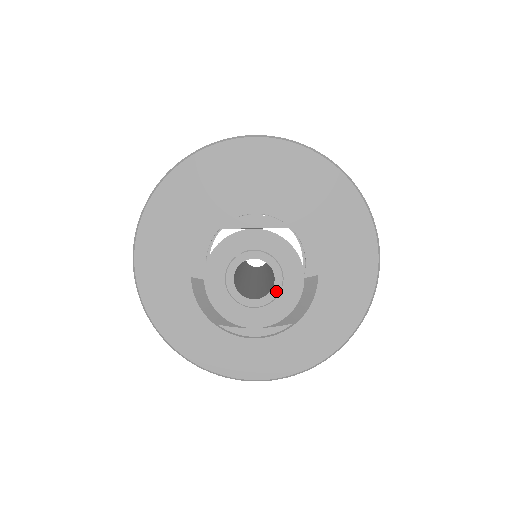
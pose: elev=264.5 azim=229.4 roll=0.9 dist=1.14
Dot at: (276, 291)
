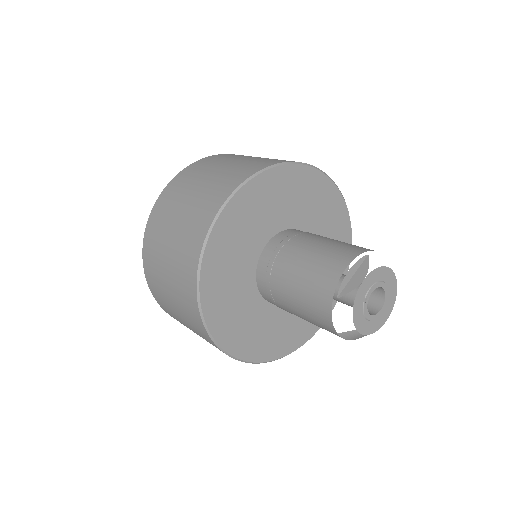
Dot at: (387, 294)
